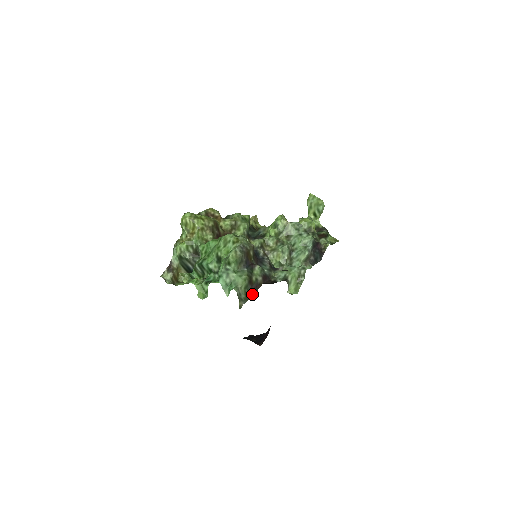
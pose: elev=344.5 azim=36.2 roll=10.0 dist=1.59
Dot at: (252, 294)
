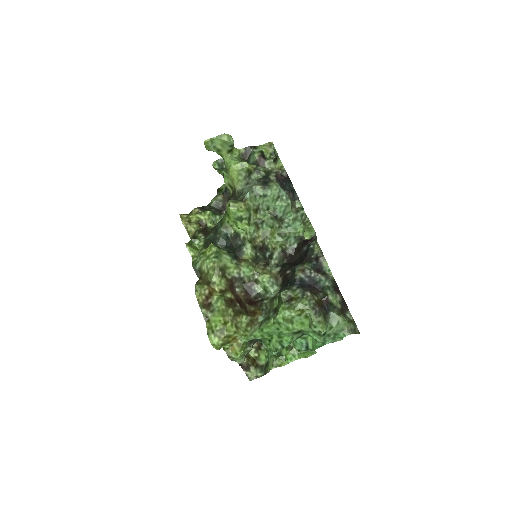
Dot at: (350, 313)
